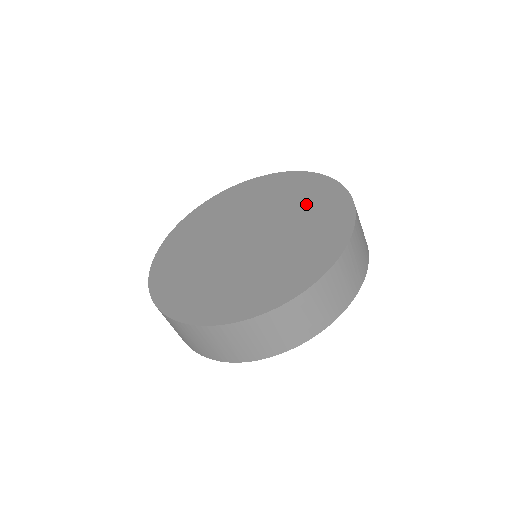
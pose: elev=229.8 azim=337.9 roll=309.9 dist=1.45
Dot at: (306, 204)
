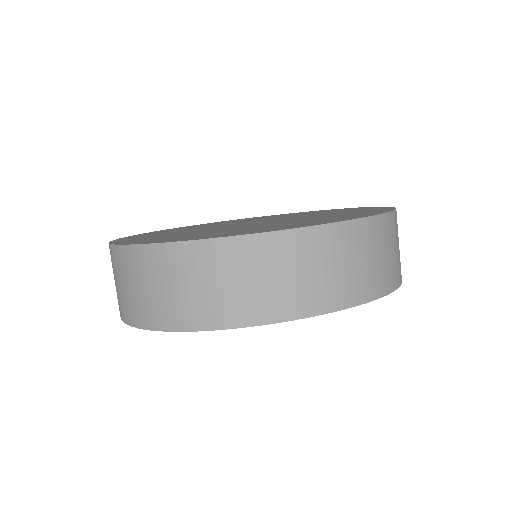
Dot at: (338, 212)
